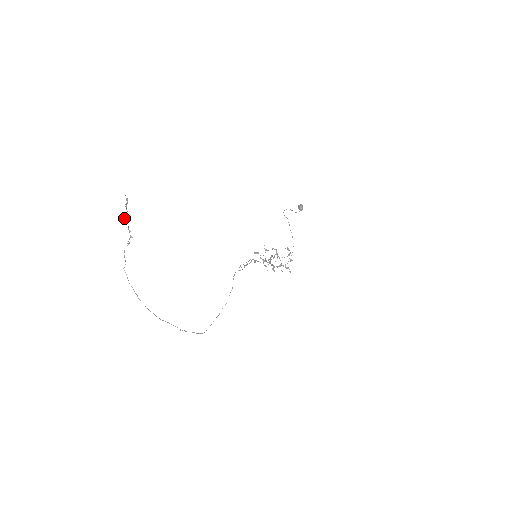
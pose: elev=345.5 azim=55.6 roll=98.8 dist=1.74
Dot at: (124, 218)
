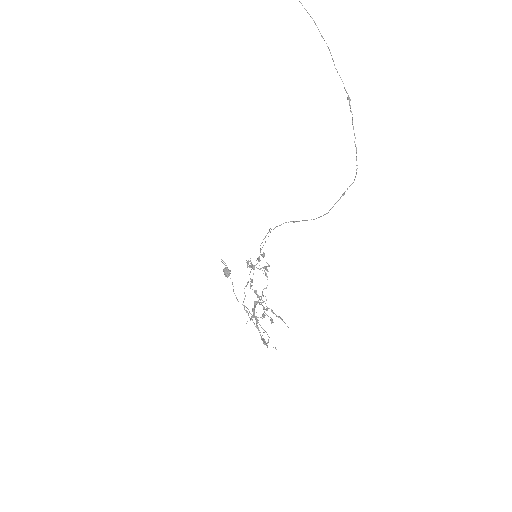
Dot at: out of frame
